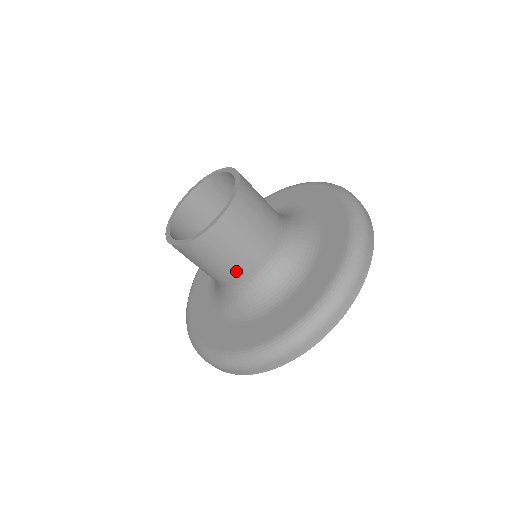
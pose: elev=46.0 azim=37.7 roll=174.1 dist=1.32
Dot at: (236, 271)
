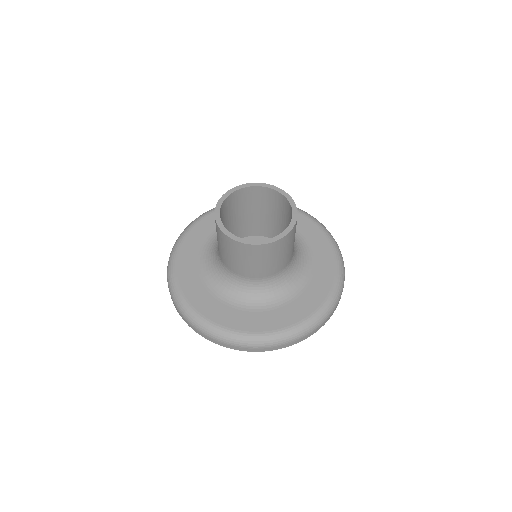
Dot at: (245, 271)
